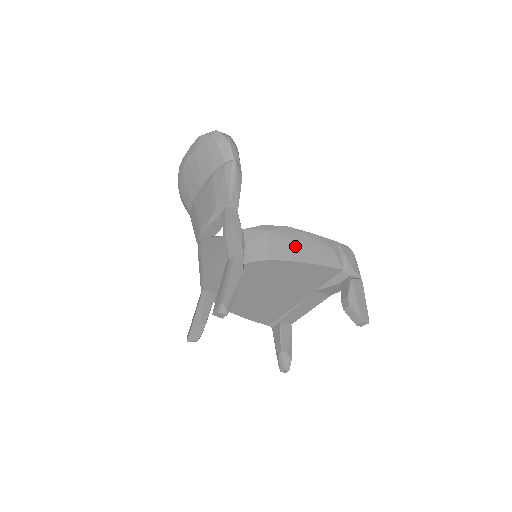
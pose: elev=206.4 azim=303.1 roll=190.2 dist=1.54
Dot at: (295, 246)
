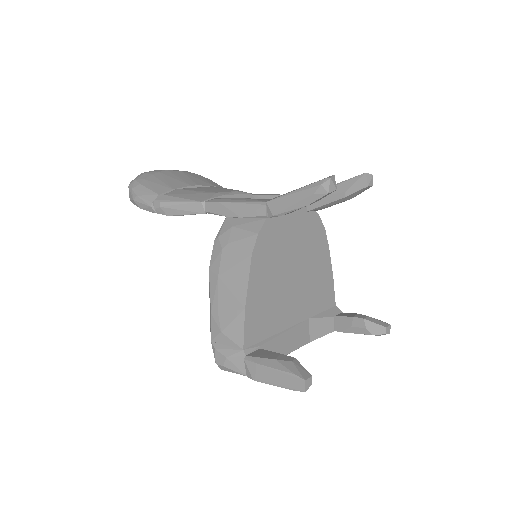
Dot at: occluded
